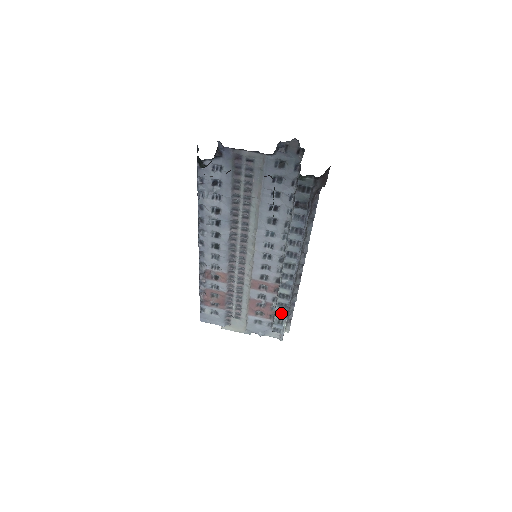
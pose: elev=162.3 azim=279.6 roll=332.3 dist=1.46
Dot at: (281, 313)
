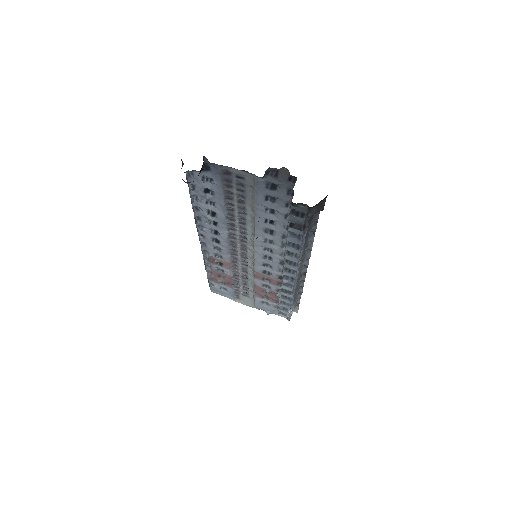
Dot at: (285, 303)
